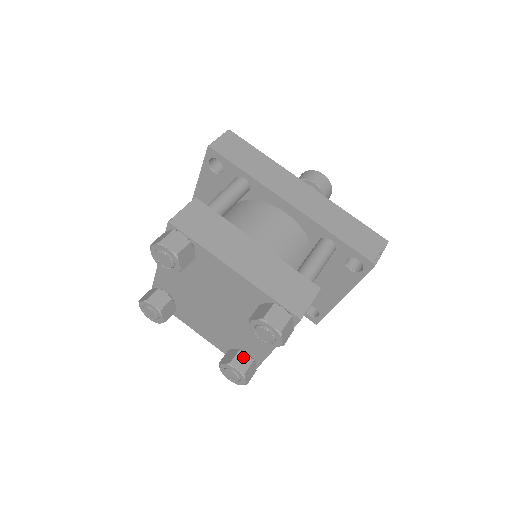
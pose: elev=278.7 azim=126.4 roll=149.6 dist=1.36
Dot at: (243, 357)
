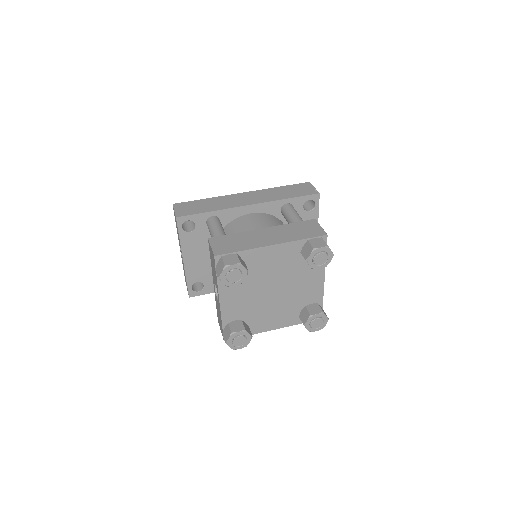
Dot at: (312, 307)
